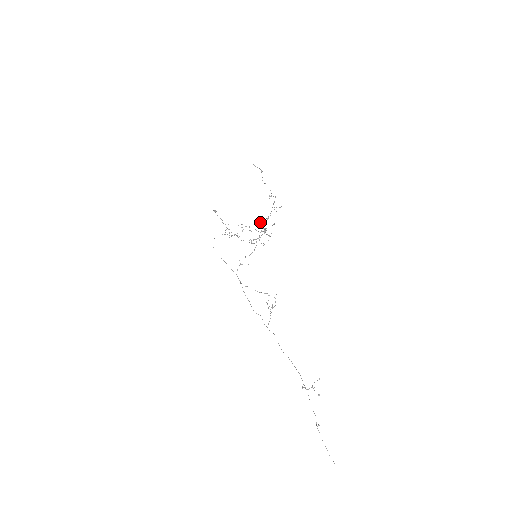
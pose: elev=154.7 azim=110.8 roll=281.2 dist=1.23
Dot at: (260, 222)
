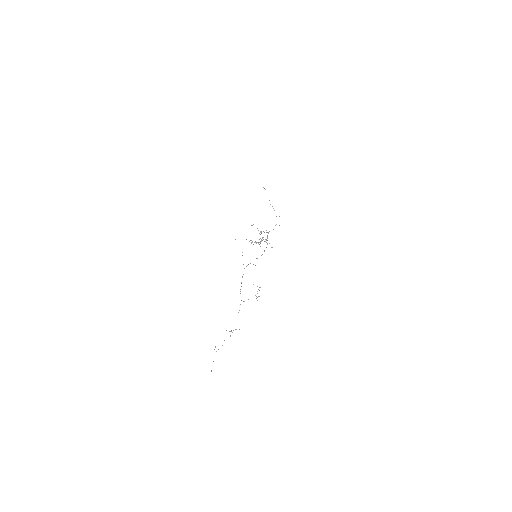
Dot at: occluded
